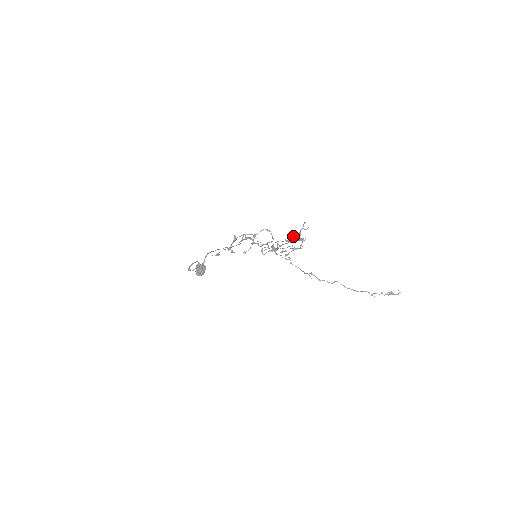
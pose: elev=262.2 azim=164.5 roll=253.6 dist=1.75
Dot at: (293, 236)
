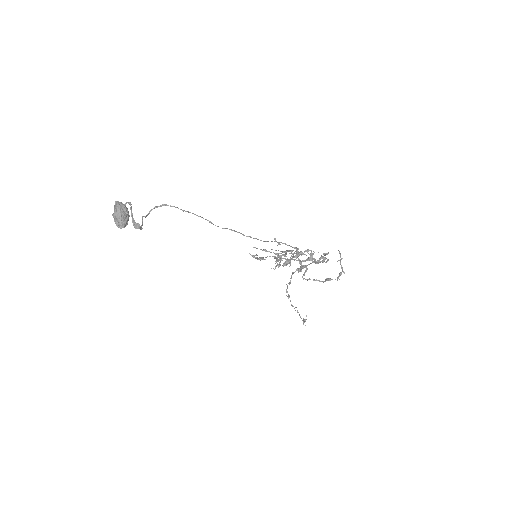
Dot at: (341, 272)
